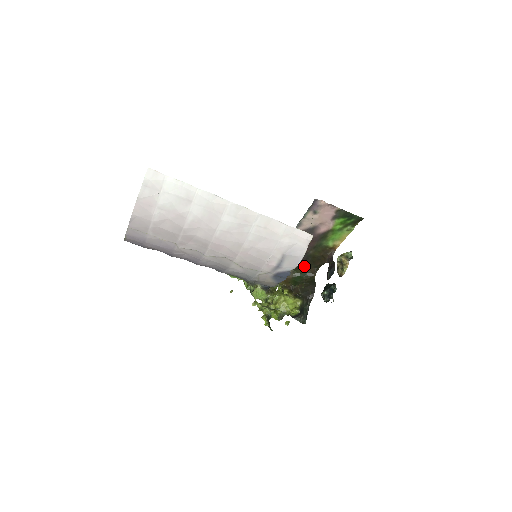
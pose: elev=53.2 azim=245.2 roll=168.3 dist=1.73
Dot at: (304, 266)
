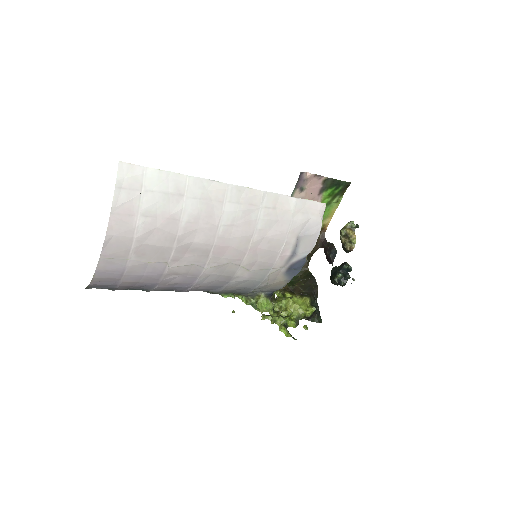
Dot at: occluded
